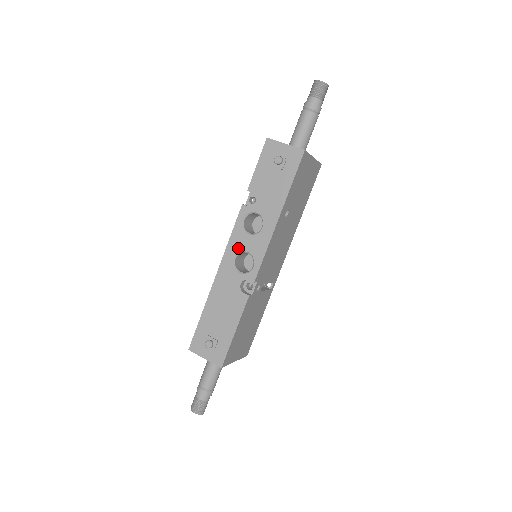
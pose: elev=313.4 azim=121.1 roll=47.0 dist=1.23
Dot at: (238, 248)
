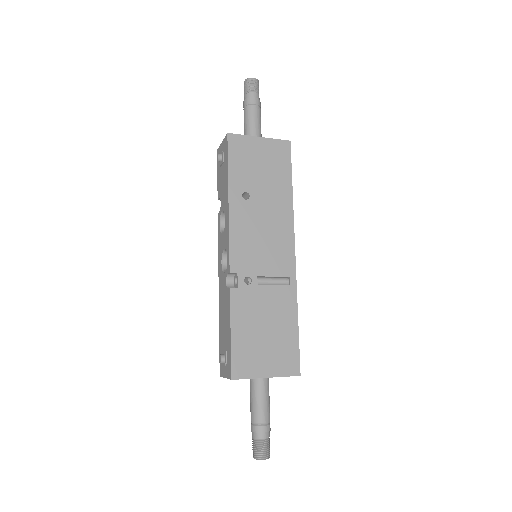
Dot at: (221, 252)
